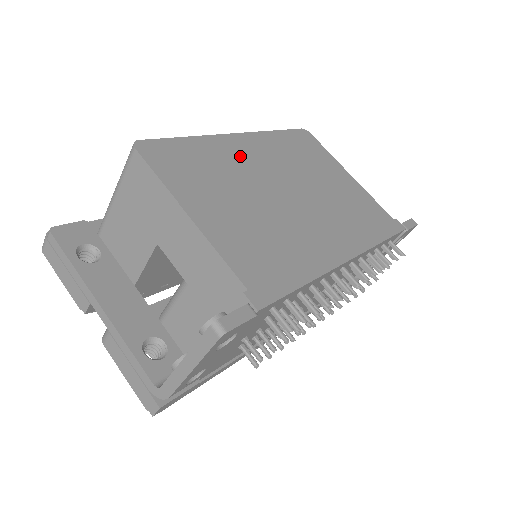
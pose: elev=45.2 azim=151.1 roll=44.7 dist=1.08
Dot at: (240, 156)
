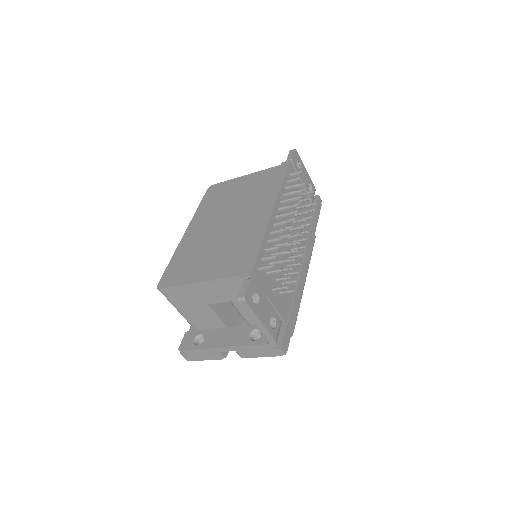
Dot at: (195, 238)
